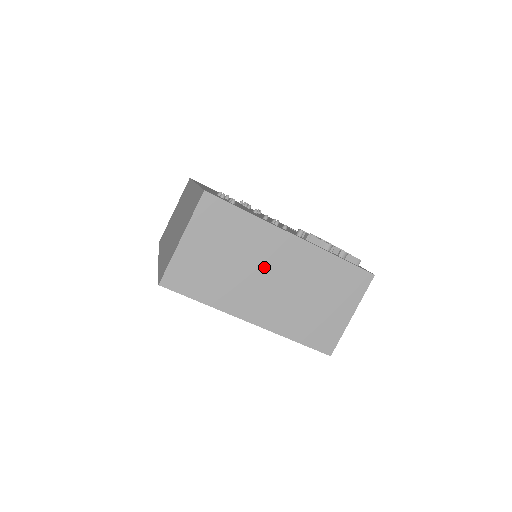
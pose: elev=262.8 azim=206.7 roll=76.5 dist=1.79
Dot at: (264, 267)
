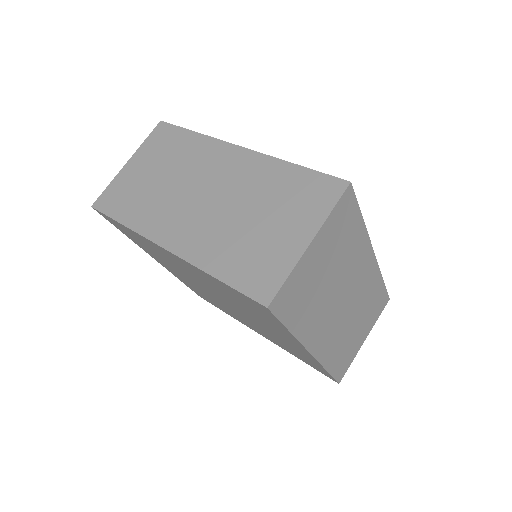
Dot at: (345, 287)
